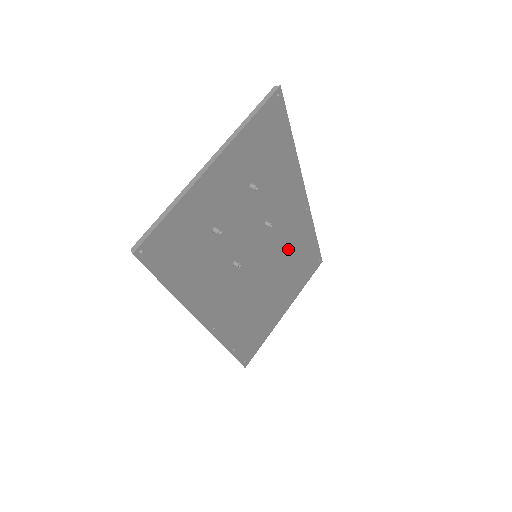
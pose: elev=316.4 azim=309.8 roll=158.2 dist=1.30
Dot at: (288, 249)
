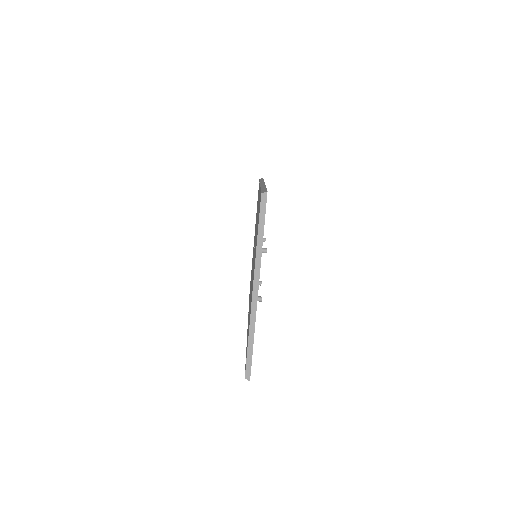
Dot at: occluded
